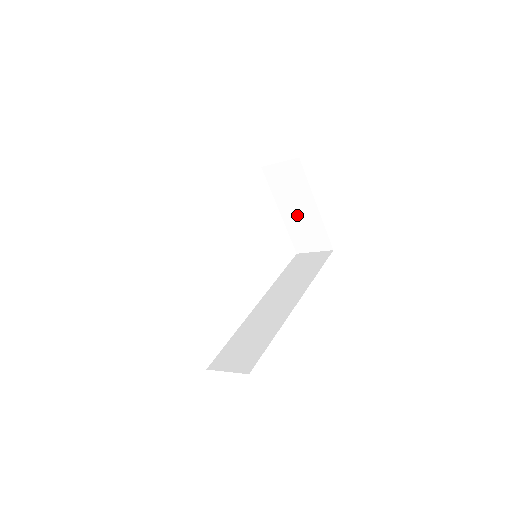
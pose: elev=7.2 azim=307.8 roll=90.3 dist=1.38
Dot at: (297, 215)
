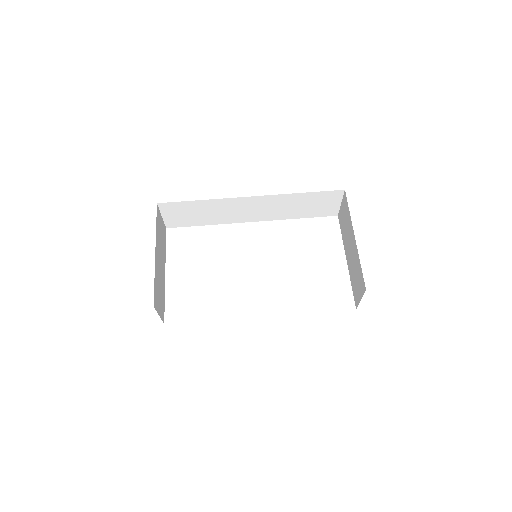
Dot at: (351, 257)
